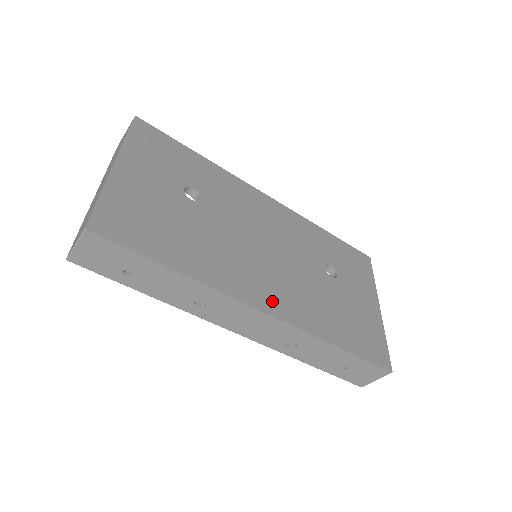
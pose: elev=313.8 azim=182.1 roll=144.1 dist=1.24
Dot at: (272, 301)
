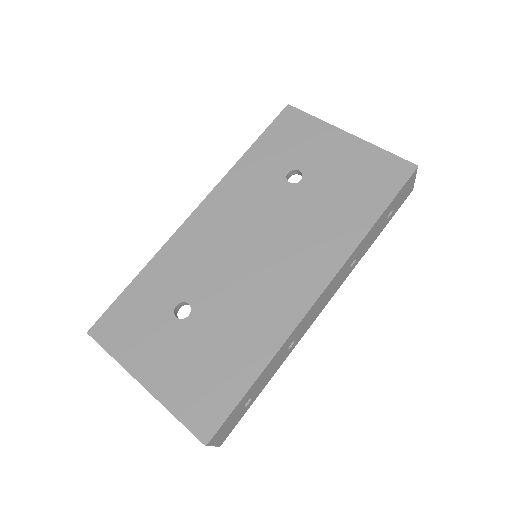
Dot at: (311, 278)
